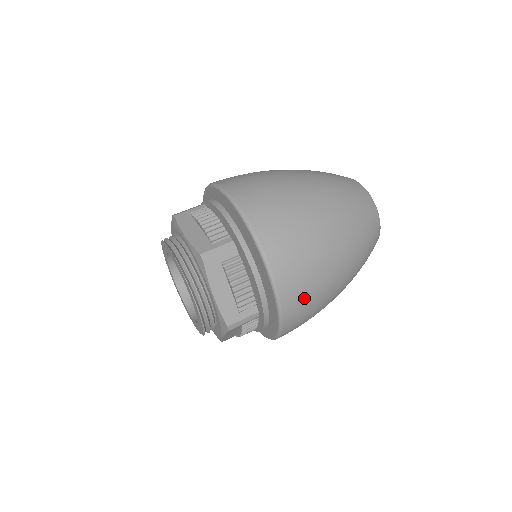
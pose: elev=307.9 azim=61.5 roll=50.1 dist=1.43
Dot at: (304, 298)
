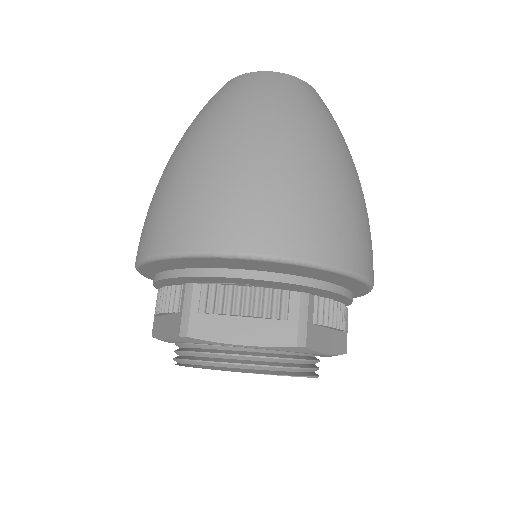
Dot at: occluded
